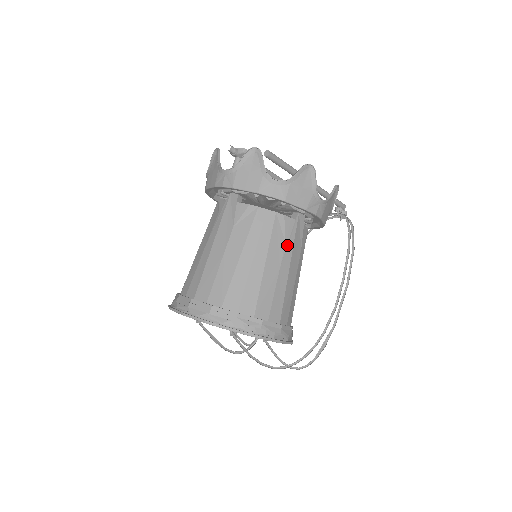
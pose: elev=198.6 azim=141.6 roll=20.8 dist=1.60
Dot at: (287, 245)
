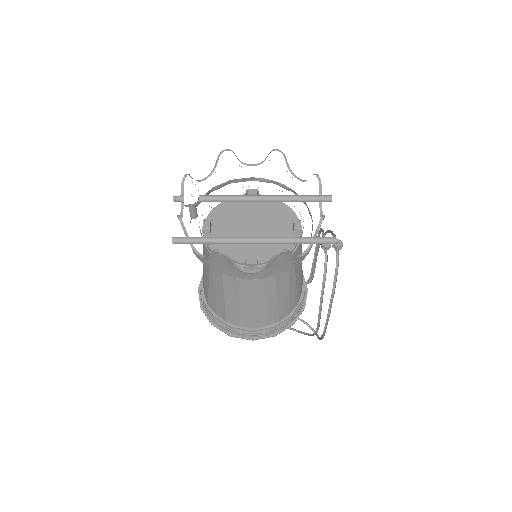
Dot at: (241, 286)
